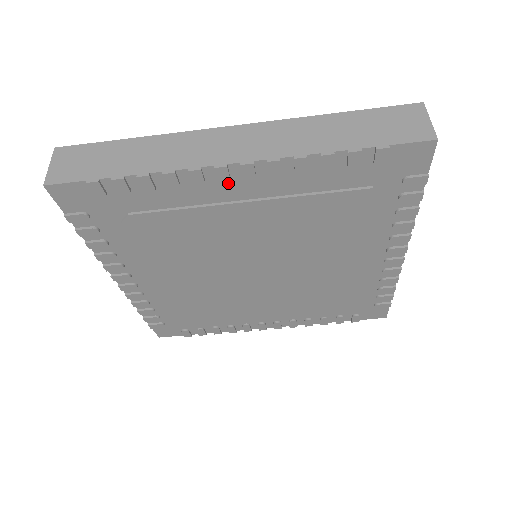
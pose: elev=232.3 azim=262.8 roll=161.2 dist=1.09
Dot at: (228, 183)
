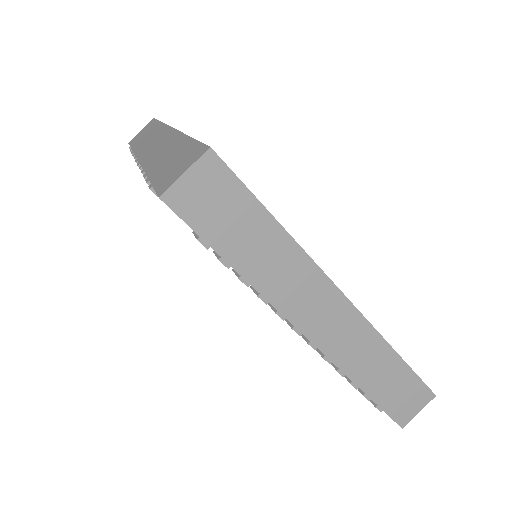
Dot at: occluded
